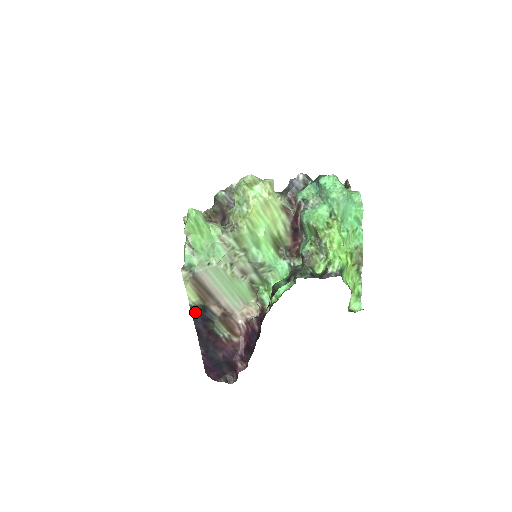
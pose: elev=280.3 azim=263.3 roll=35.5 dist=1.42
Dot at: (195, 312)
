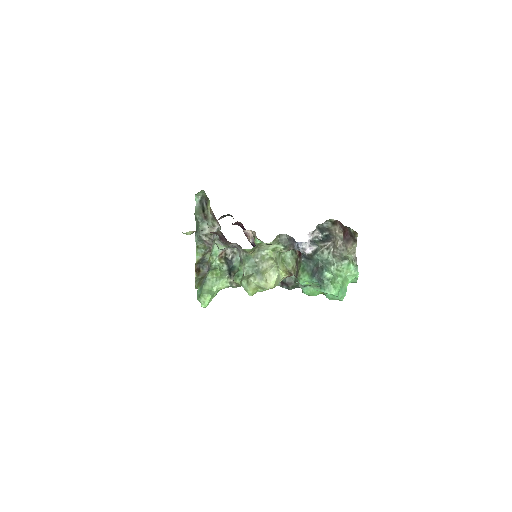
Dot at: occluded
